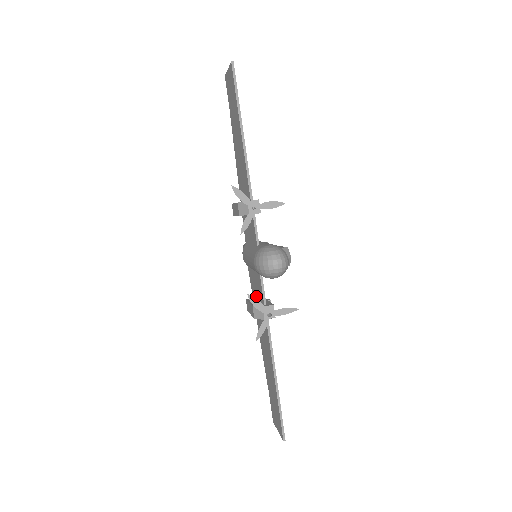
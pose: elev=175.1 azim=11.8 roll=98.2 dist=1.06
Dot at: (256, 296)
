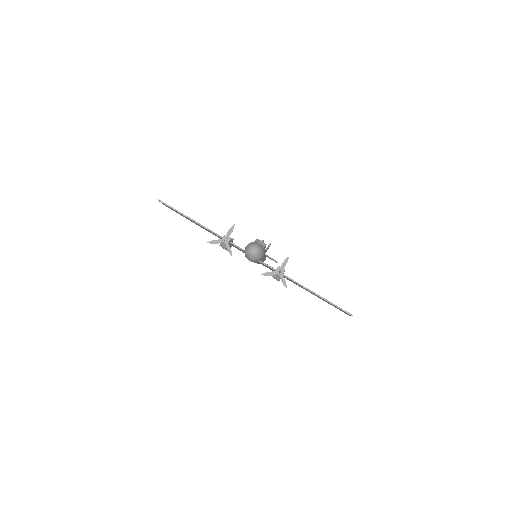
Dot at: occluded
